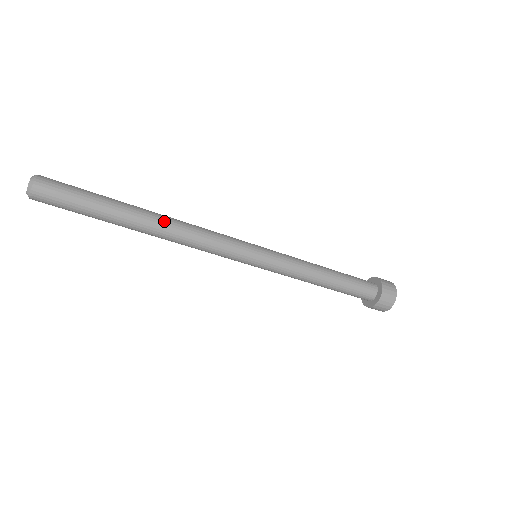
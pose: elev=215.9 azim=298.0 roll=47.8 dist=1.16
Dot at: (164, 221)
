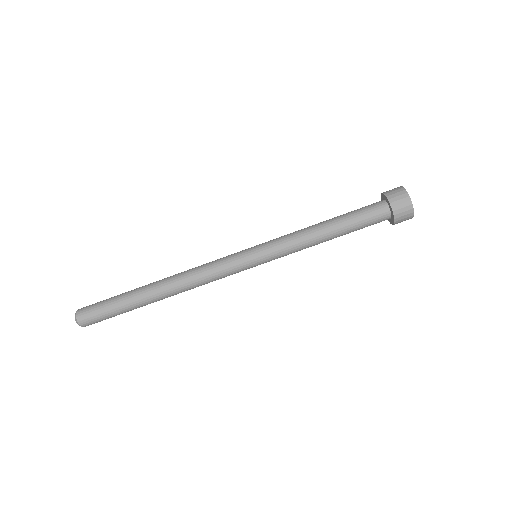
Dot at: (168, 284)
